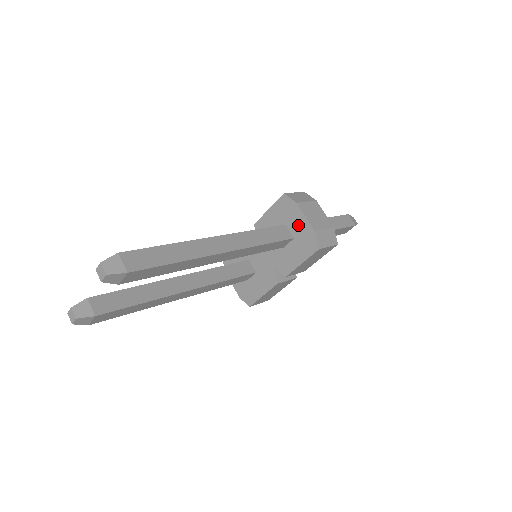
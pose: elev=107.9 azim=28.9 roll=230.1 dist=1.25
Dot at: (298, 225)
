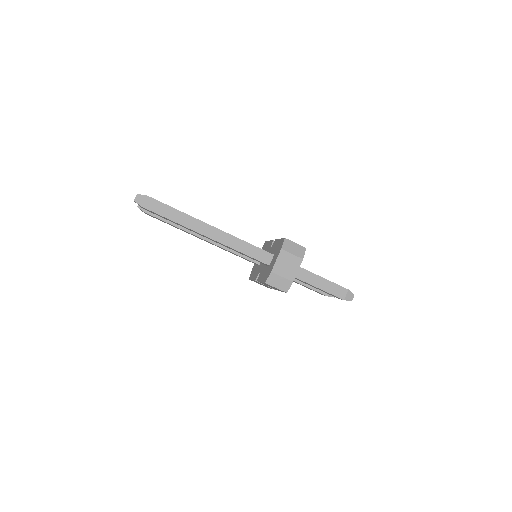
Dot at: (273, 261)
